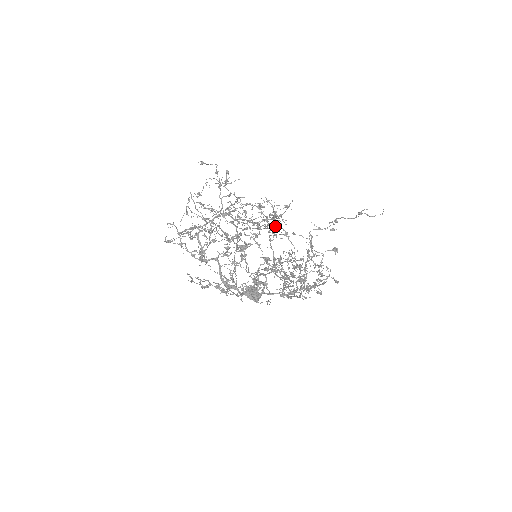
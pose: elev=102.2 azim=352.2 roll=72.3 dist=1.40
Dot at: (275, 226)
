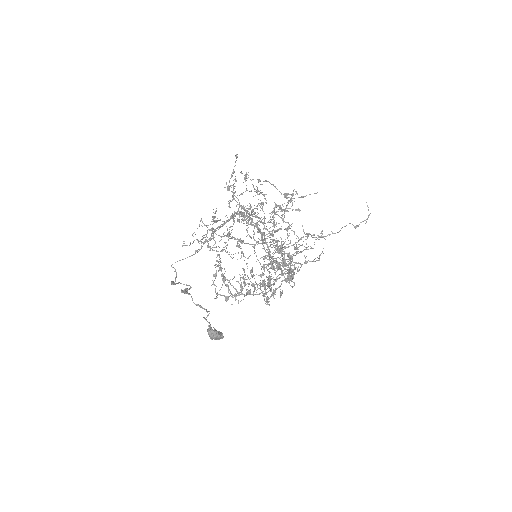
Dot at: occluded
